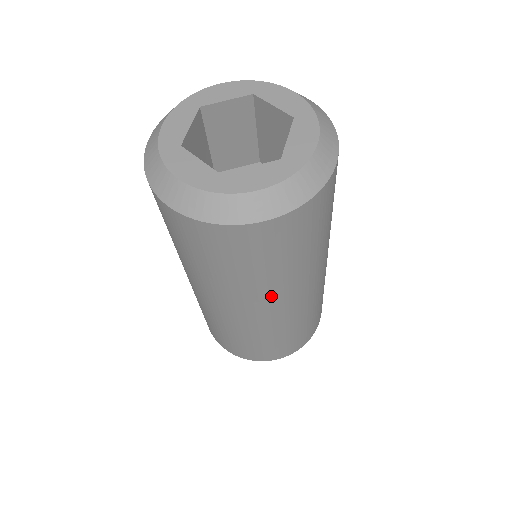
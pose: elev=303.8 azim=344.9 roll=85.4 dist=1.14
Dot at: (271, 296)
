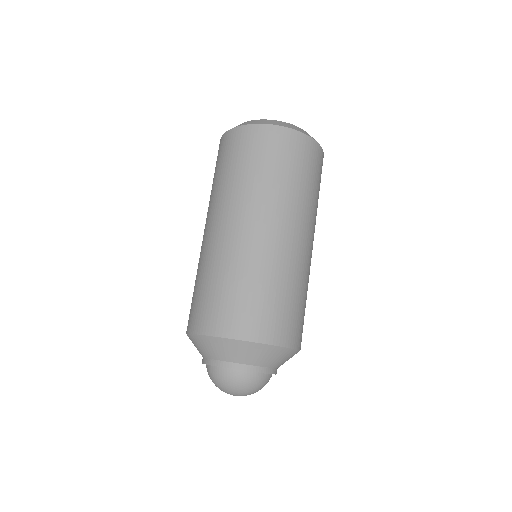
Dot at: (313, 225)
